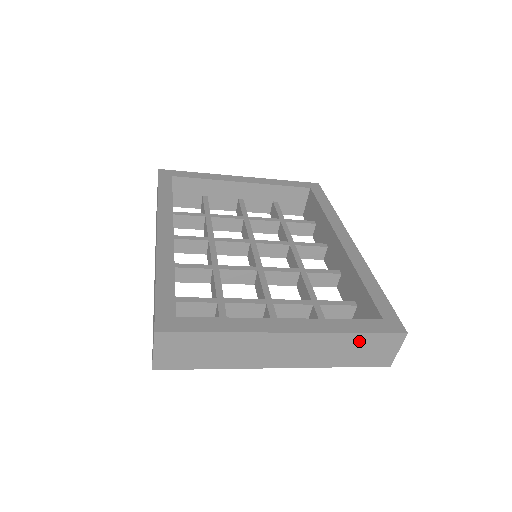
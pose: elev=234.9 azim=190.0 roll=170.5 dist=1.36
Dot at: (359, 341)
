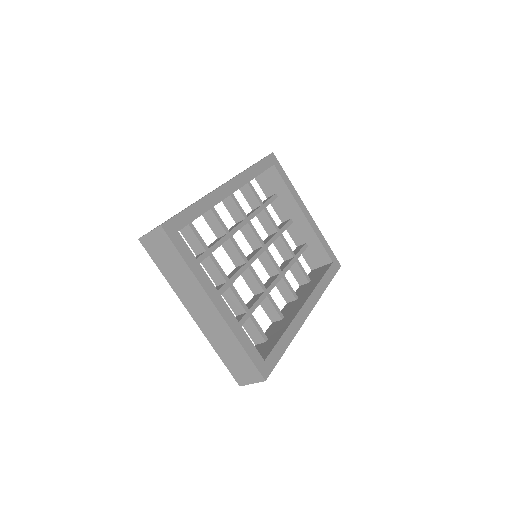
Dot at: (240, 353)
